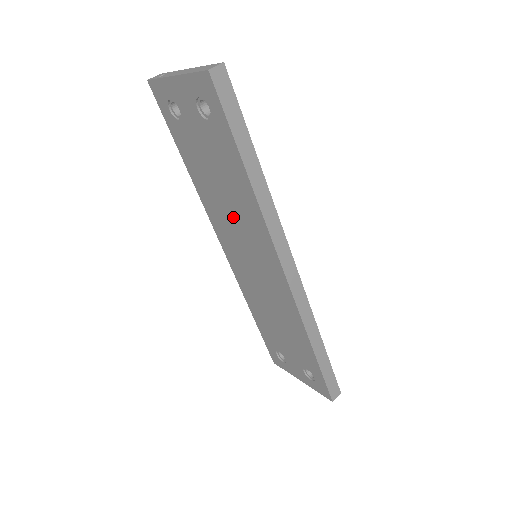
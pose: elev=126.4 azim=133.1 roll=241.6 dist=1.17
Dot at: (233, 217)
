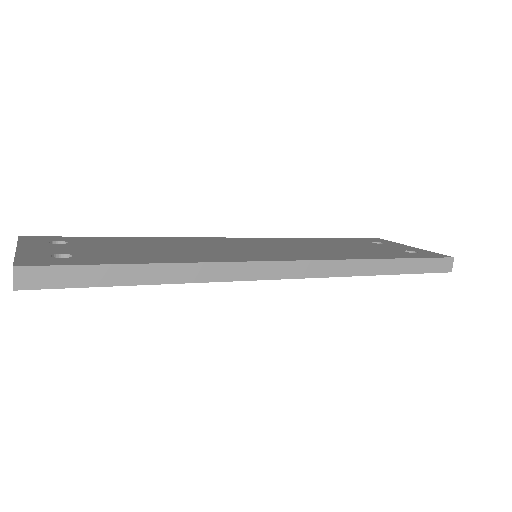
Dot at: occluded
